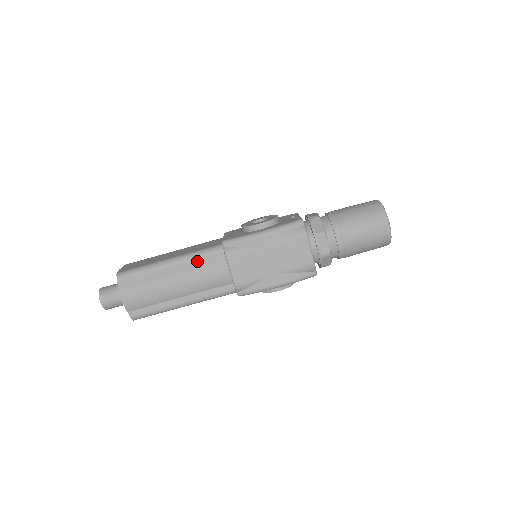
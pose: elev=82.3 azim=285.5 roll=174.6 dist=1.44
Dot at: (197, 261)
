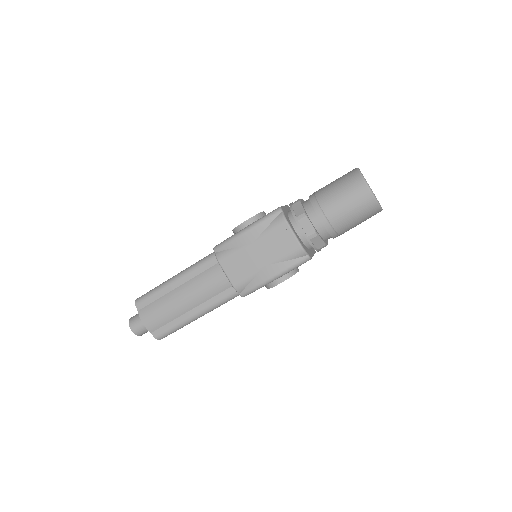
Dot at: (196, 272)
